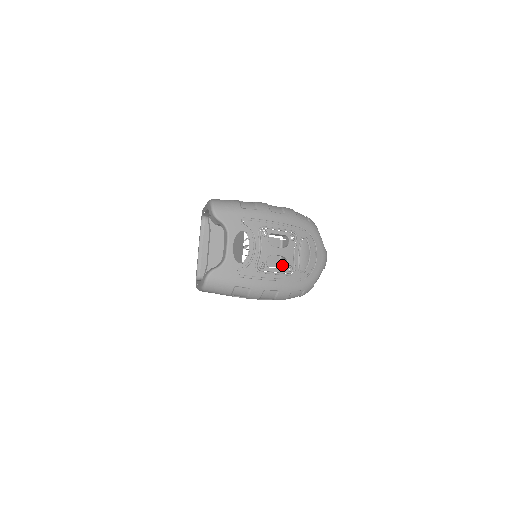
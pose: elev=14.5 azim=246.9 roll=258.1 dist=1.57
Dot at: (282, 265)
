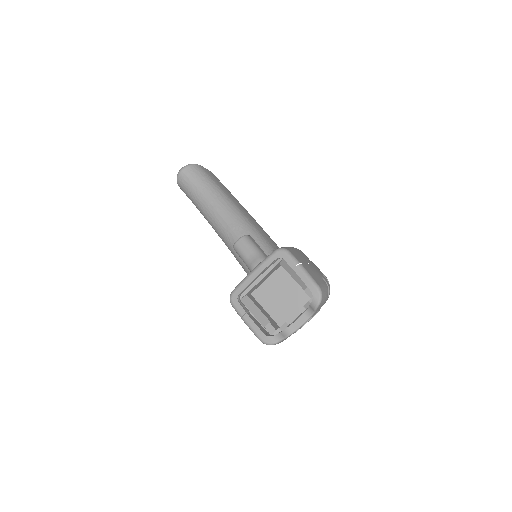
Dot at: occluded
